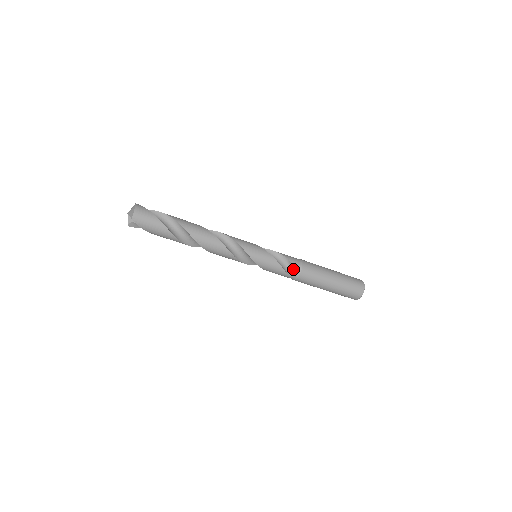
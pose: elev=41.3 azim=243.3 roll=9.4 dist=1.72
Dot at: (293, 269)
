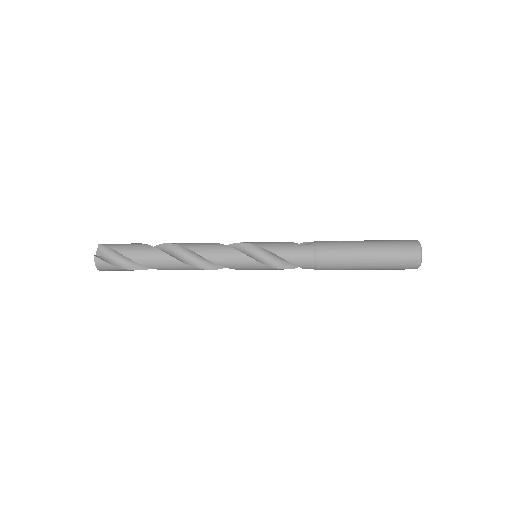
Dot at: occluded
